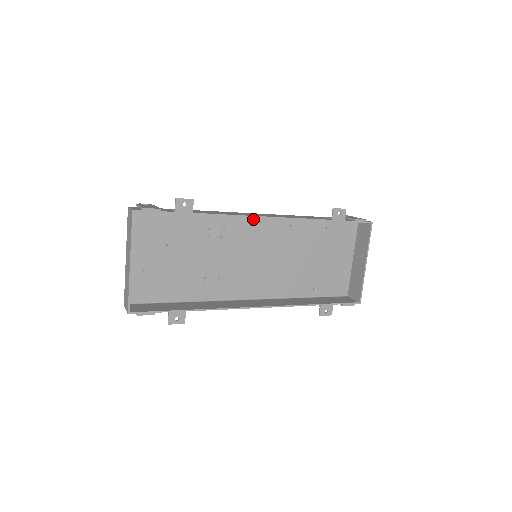
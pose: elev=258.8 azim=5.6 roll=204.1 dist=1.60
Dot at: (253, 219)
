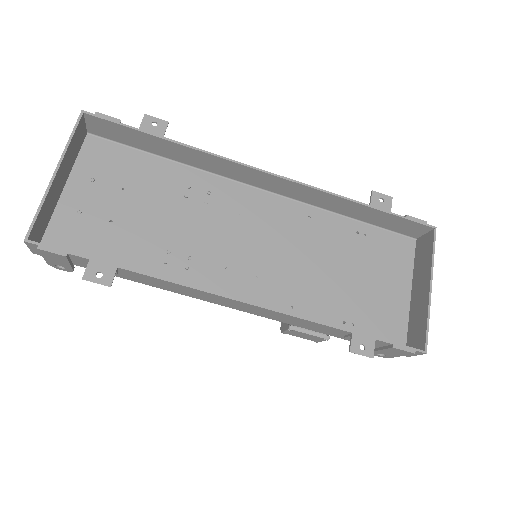
Dot at: (254, 193)
